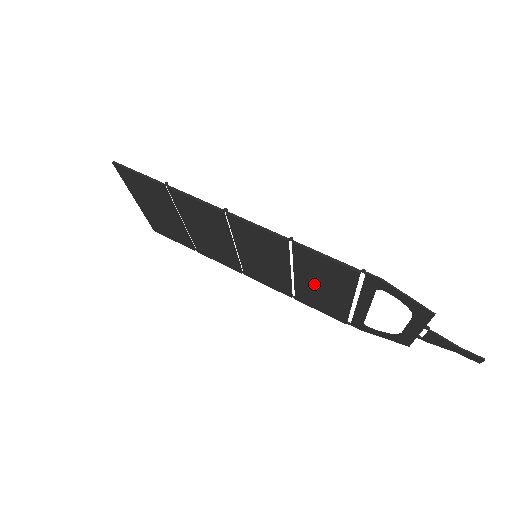
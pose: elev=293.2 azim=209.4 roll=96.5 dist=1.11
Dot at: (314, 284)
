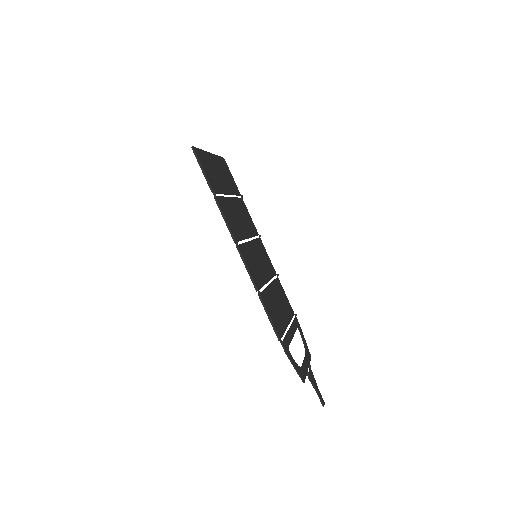
Dot at: (275, 300)
